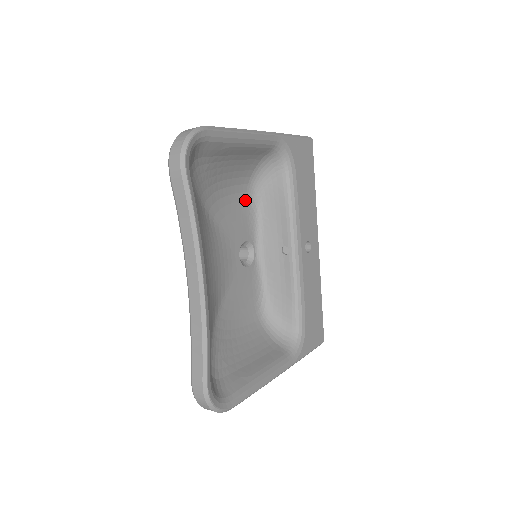
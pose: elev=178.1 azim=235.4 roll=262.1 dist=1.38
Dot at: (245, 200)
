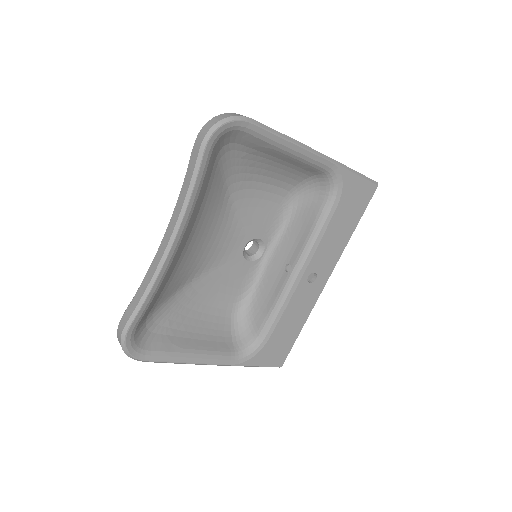
Dot at: (279, 204)
